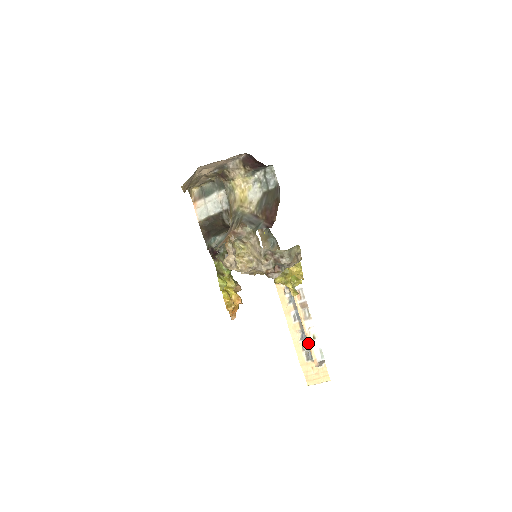
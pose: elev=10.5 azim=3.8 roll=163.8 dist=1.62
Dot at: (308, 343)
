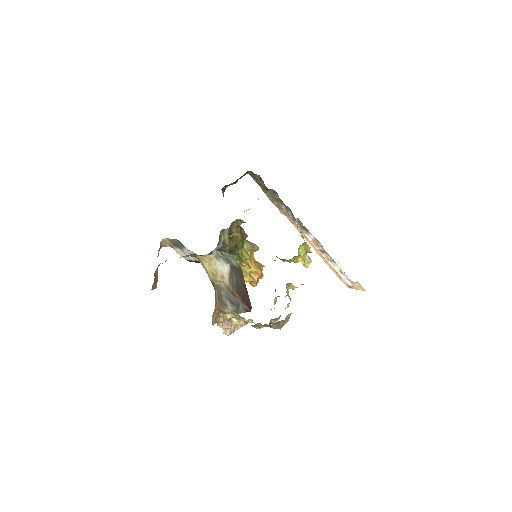
Dot at: occluded
